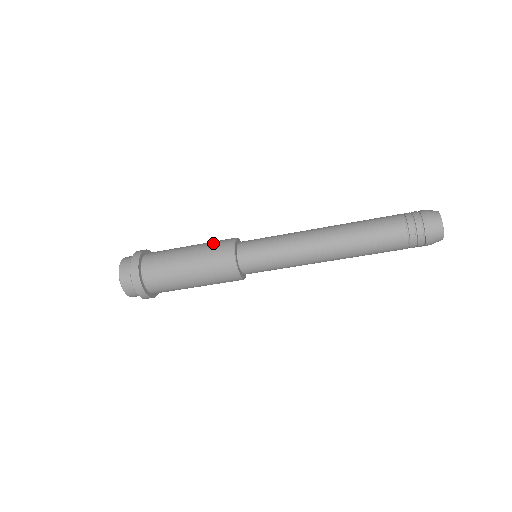
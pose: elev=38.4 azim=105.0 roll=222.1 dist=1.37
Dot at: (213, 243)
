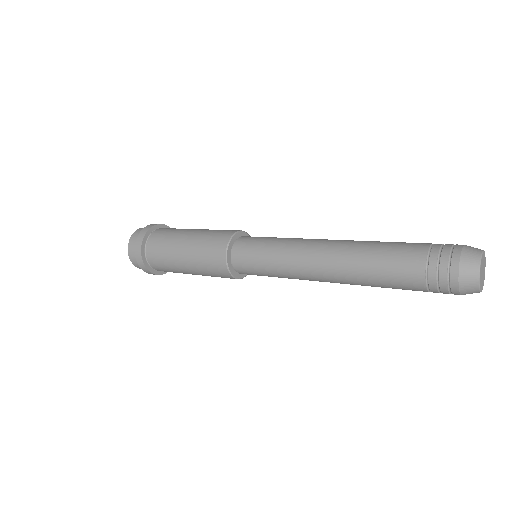
Dot at: (217, 230)
